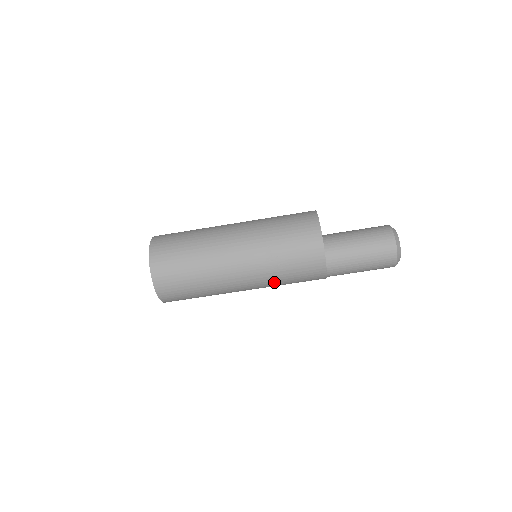
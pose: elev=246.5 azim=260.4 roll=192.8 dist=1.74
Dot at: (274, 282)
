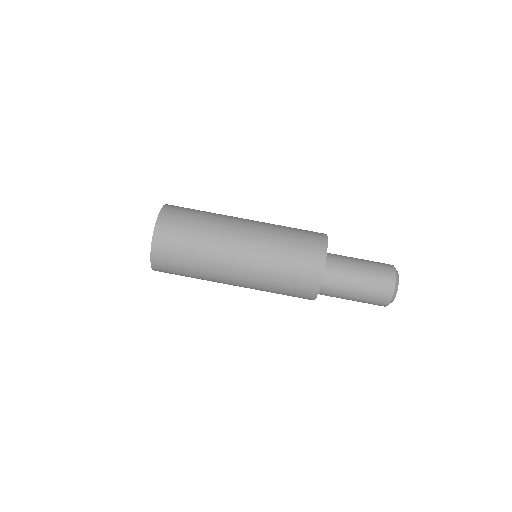
Dot at: (273, 249)
